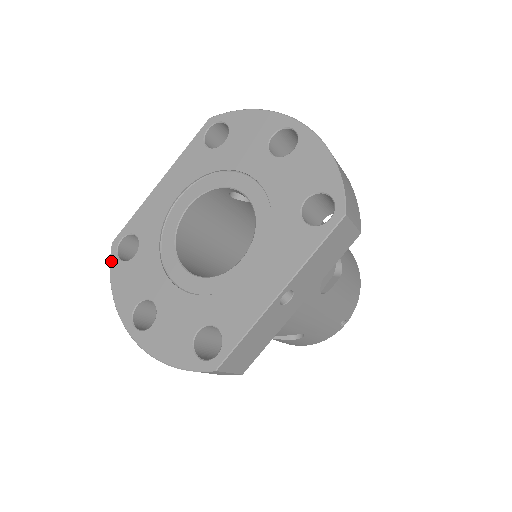
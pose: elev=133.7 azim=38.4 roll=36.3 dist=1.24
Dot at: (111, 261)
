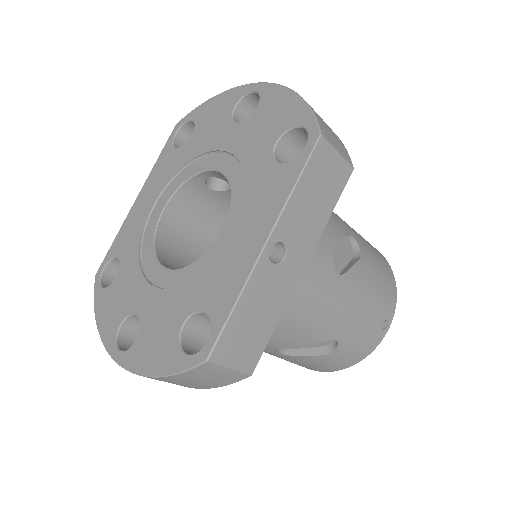
Dot at: (95, 293)
